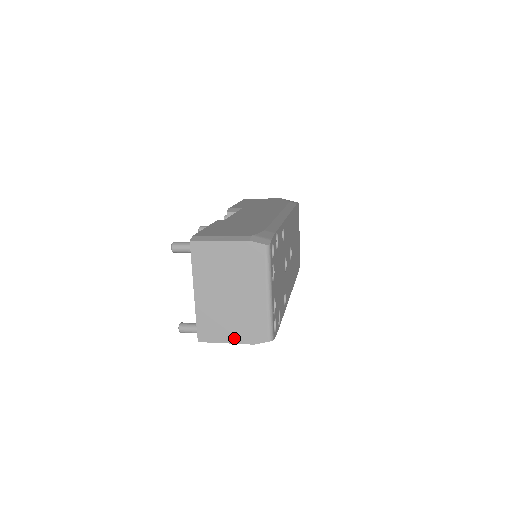
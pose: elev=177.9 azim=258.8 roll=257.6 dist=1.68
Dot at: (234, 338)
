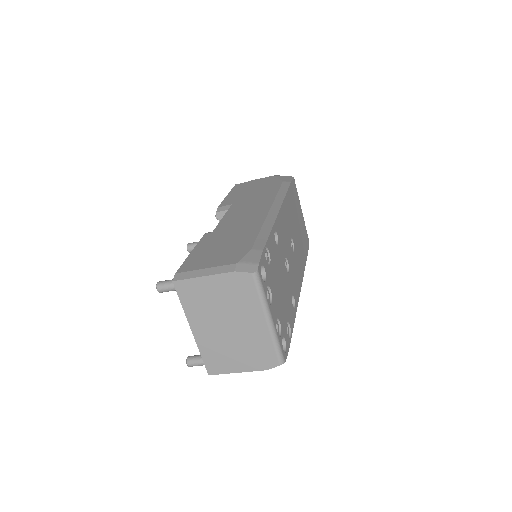
Dot at: (244, 367)
